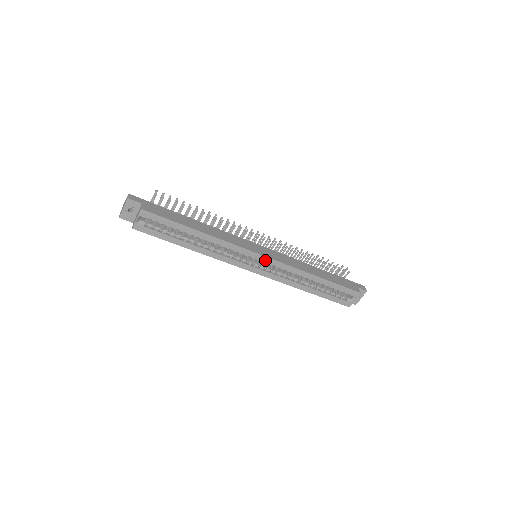
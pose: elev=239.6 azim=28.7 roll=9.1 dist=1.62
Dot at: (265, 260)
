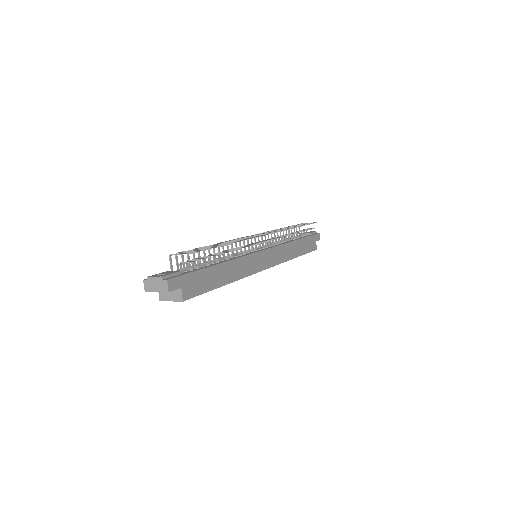
Dot at: occluded
